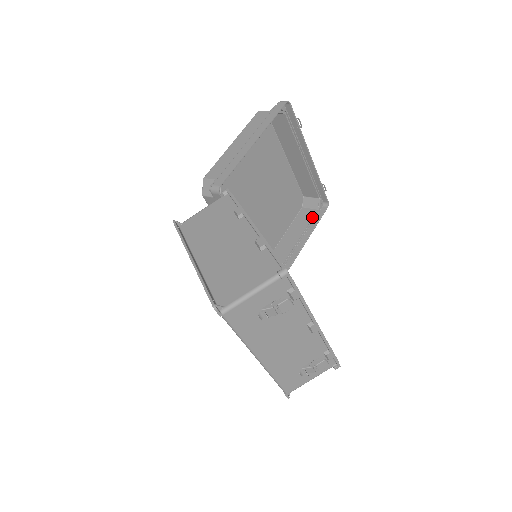
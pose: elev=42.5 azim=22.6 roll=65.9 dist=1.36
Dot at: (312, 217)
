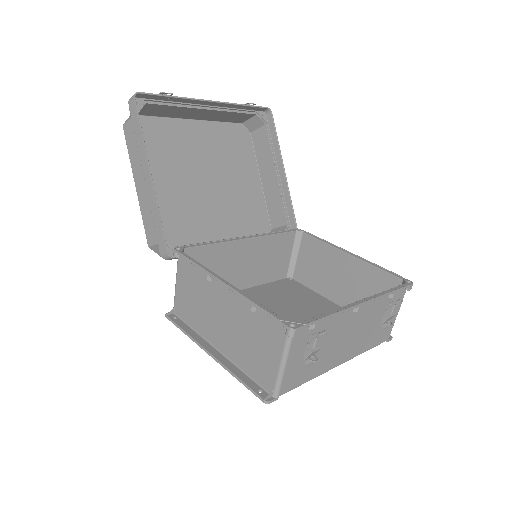
Dot at: (267, 138)
